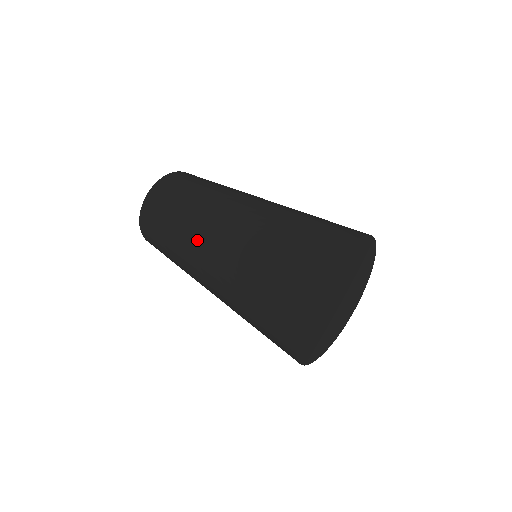
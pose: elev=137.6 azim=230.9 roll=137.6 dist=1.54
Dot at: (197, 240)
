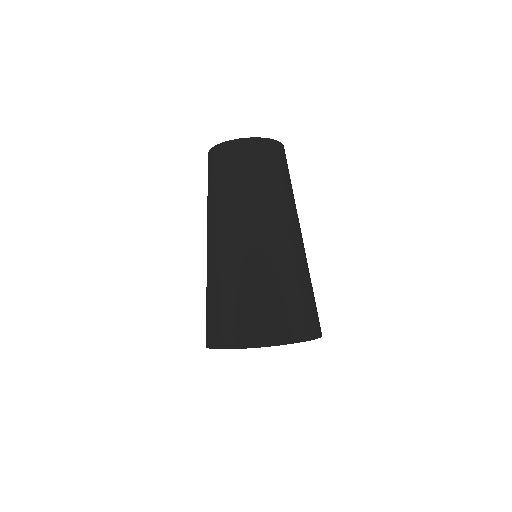
Dot at: (220, 222)
